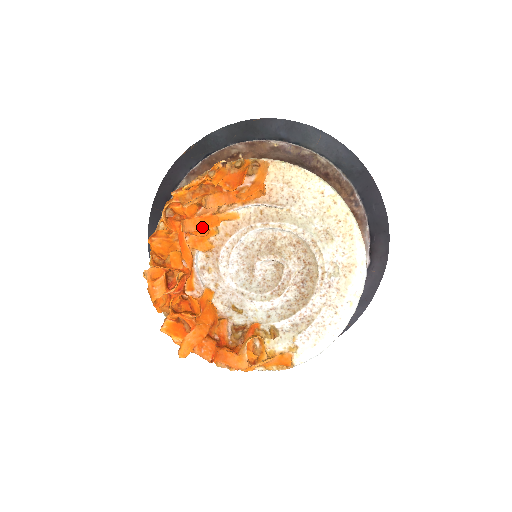
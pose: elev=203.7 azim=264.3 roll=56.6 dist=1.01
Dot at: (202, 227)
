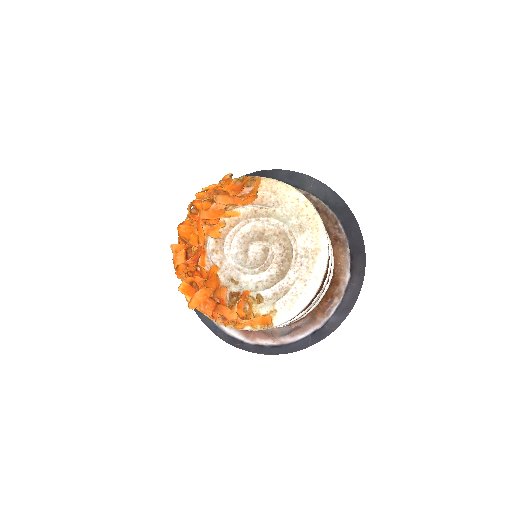
Dot at: (213, 217)
